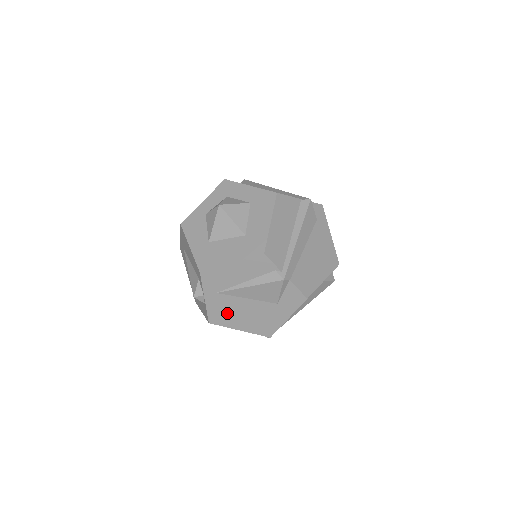
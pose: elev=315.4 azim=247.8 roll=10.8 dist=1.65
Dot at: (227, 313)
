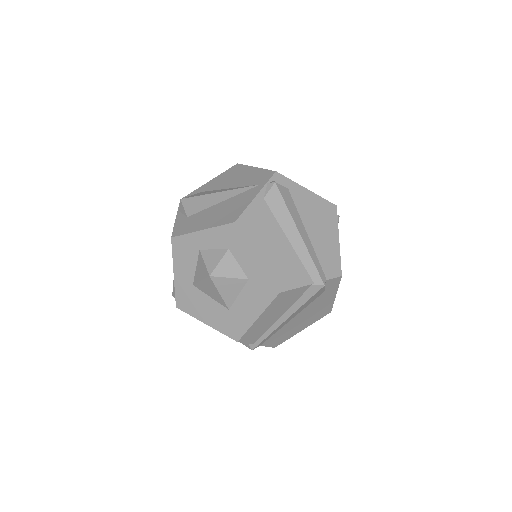
Dot at: occluded
